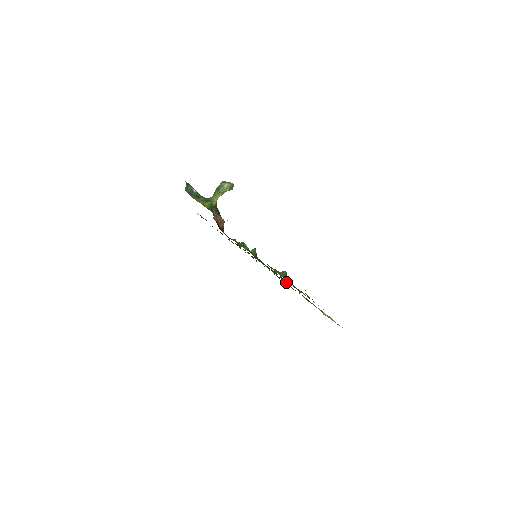
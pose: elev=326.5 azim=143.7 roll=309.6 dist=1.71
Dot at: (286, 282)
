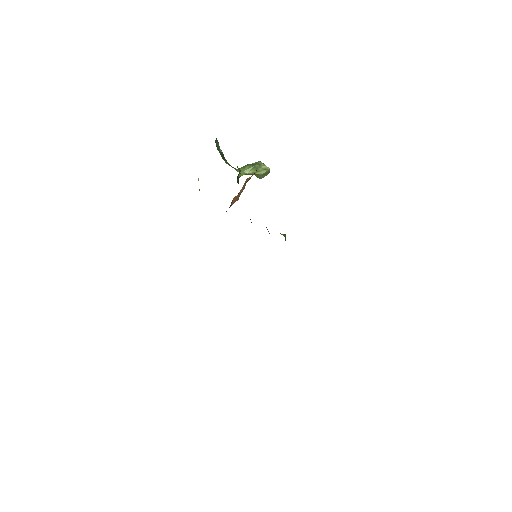
Dot at: occluded
